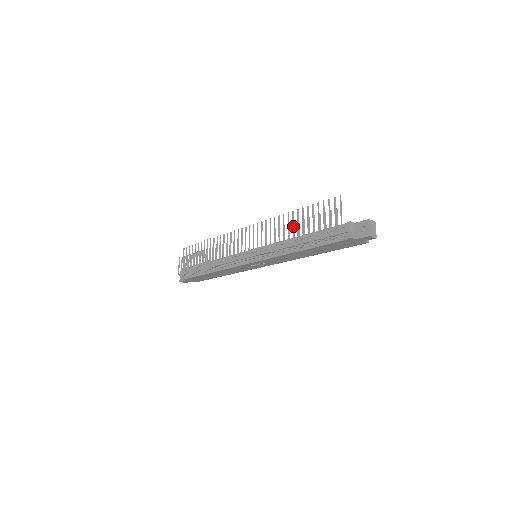
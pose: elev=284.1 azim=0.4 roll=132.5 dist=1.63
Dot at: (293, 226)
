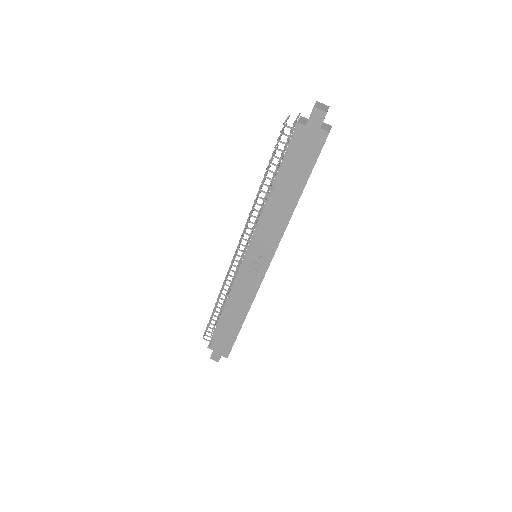
Dot at: (266, 174)
